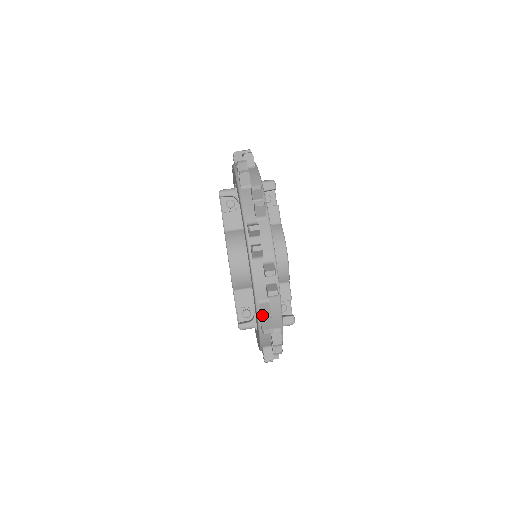
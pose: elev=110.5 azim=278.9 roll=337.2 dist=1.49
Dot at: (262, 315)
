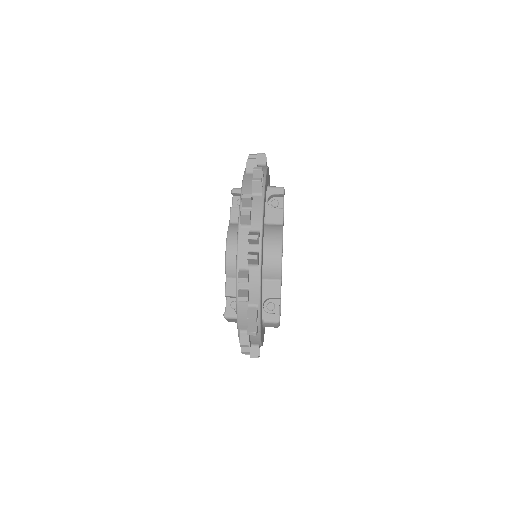
Dot at: (239, 278)
